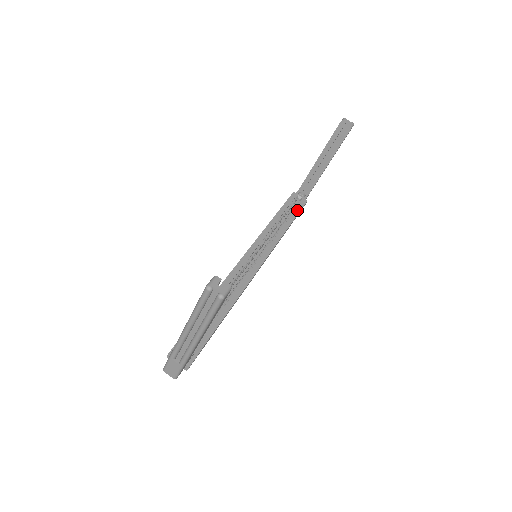
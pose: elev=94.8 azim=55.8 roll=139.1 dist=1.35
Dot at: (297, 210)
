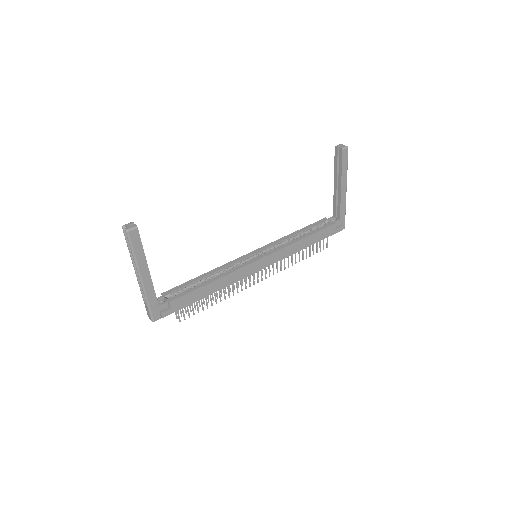
Dot at: (319, 229)
